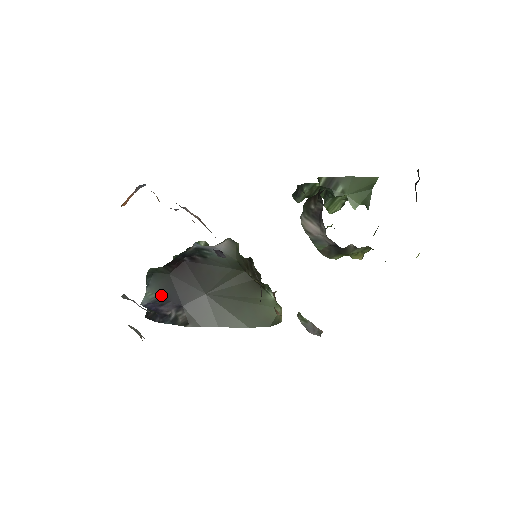
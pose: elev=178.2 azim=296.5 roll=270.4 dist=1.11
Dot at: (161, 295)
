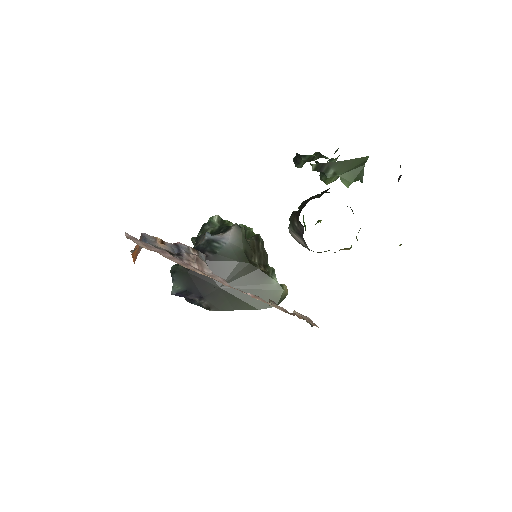
Dot at: (185, 288)
